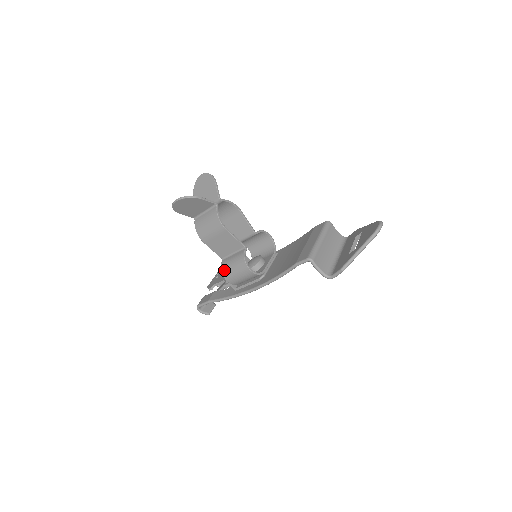
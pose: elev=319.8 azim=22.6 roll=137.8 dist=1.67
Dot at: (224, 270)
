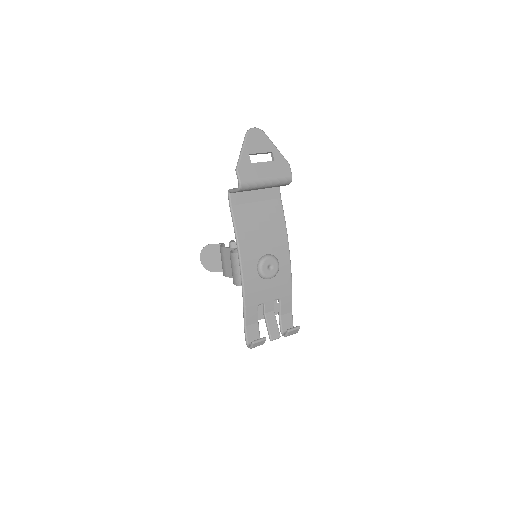
Dot at: occluded
